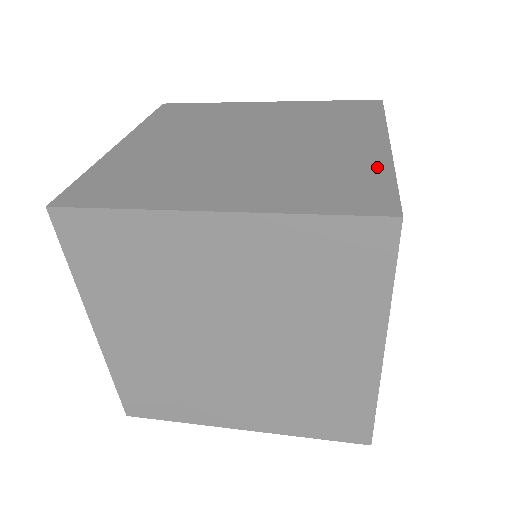
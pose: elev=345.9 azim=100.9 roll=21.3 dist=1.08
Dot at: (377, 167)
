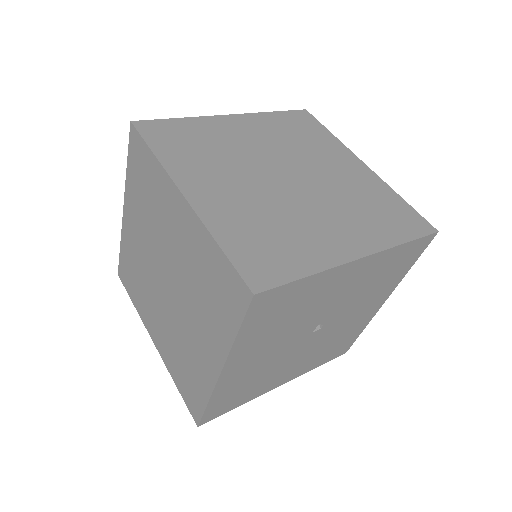
Dot at: (204, 388)
